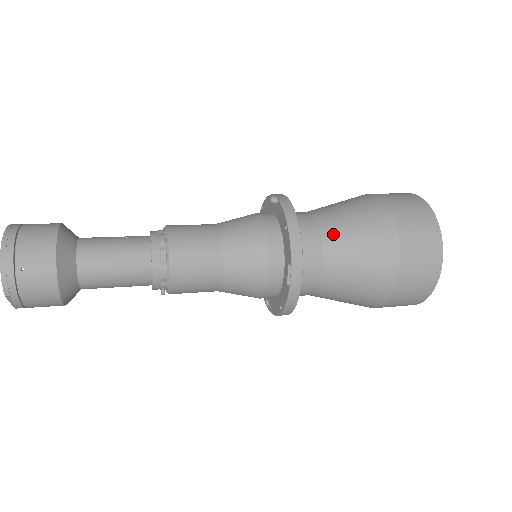
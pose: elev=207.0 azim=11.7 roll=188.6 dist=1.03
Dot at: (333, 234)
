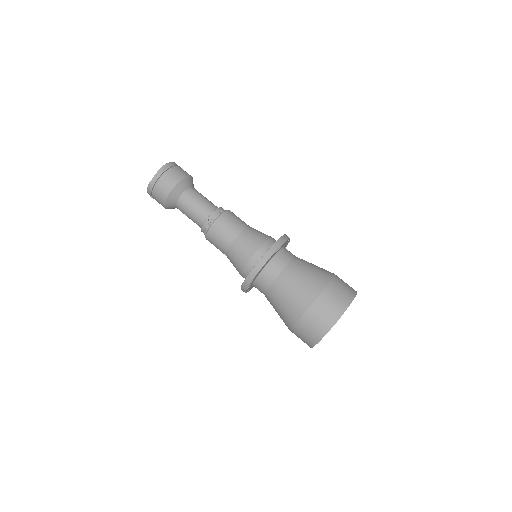
Dot at: (302, 259)
